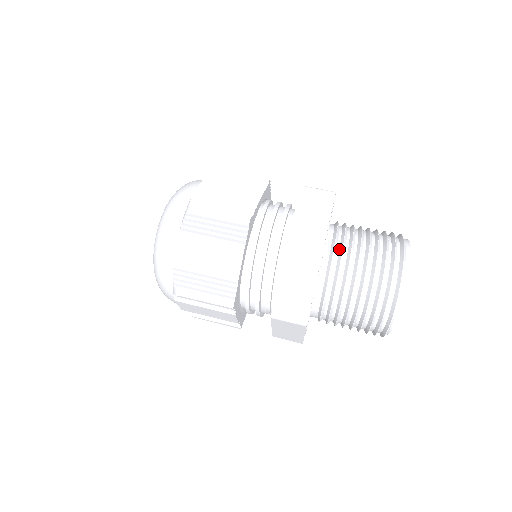
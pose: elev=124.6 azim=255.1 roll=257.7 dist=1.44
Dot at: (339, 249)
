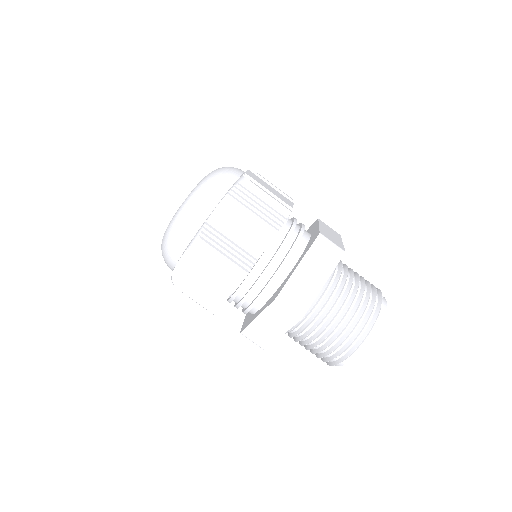
Dot at: (291, 333)
